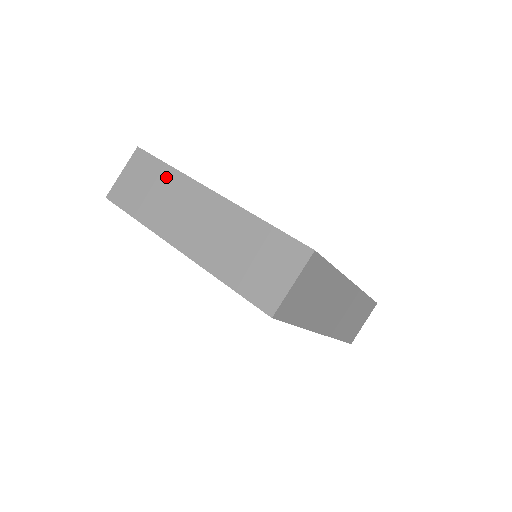
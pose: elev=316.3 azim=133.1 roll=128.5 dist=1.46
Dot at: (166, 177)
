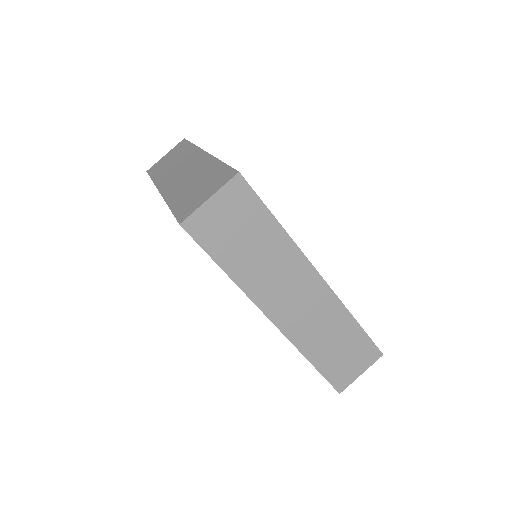
Dot at: (186, 151)
